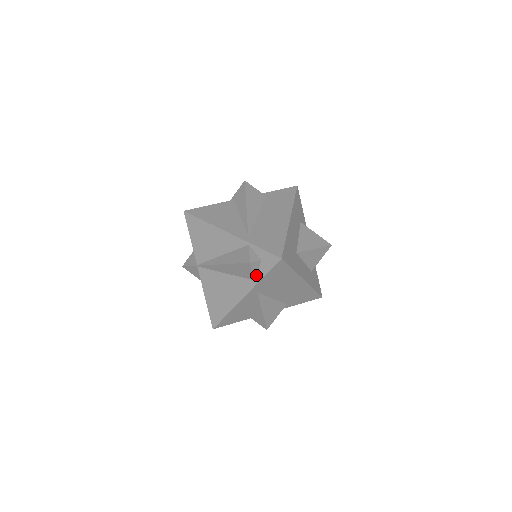
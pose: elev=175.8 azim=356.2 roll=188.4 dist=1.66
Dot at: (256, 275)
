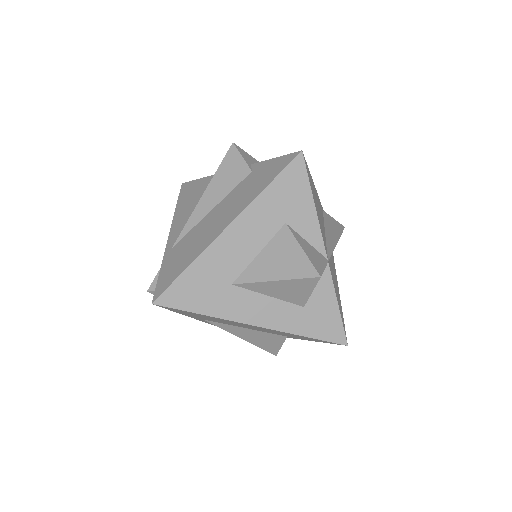
Dot at: occluded
